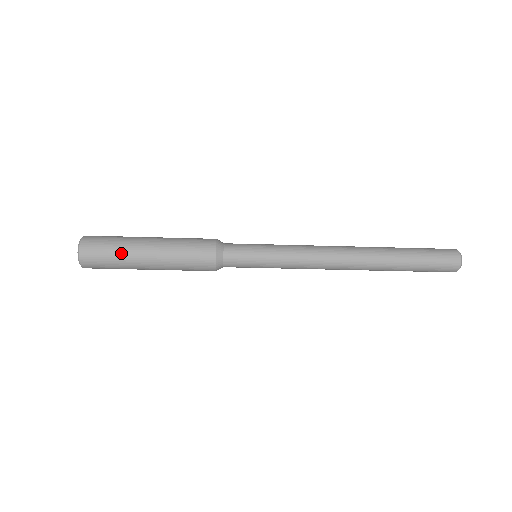
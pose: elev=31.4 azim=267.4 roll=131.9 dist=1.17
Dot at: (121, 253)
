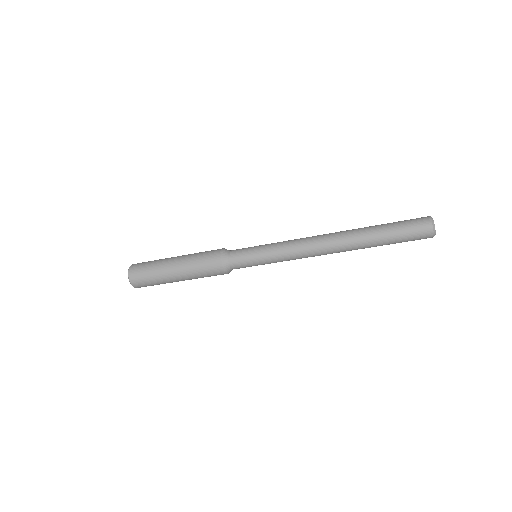
Dot at: (156, 271)
